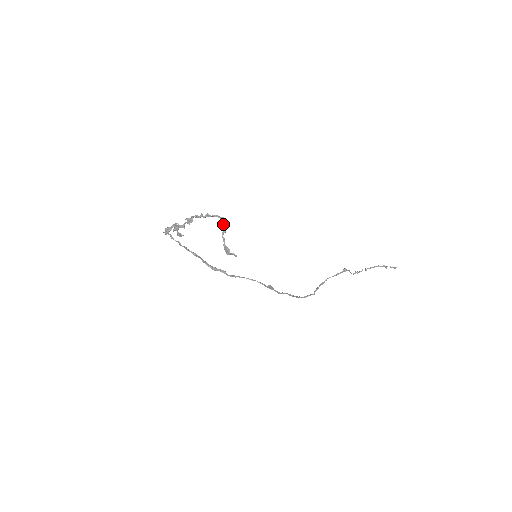
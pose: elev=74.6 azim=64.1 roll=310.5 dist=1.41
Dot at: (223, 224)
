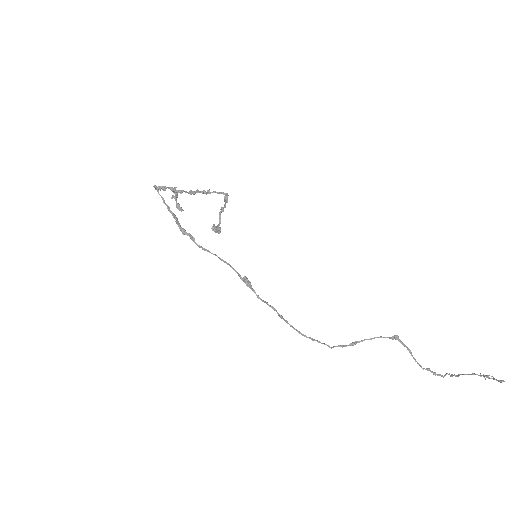
Dot at: (224, 201)
